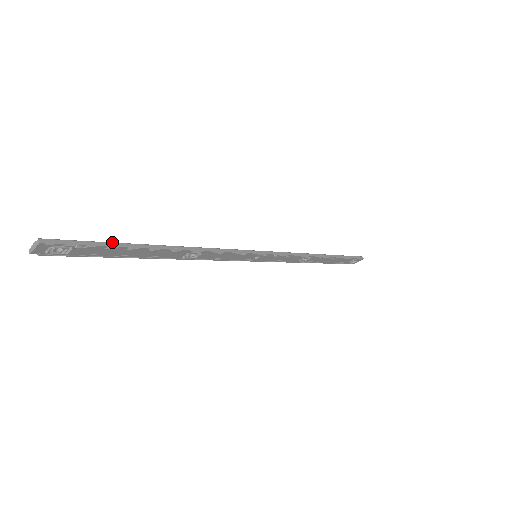
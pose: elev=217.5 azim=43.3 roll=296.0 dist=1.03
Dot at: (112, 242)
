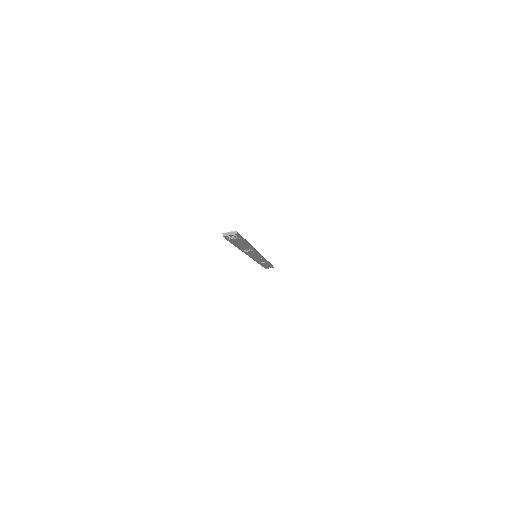
Dot at: occluded
